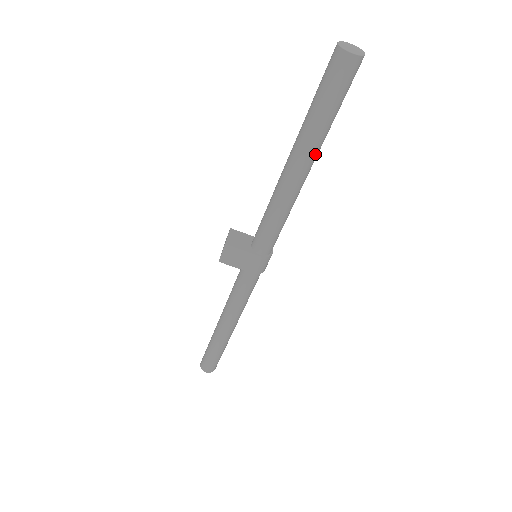
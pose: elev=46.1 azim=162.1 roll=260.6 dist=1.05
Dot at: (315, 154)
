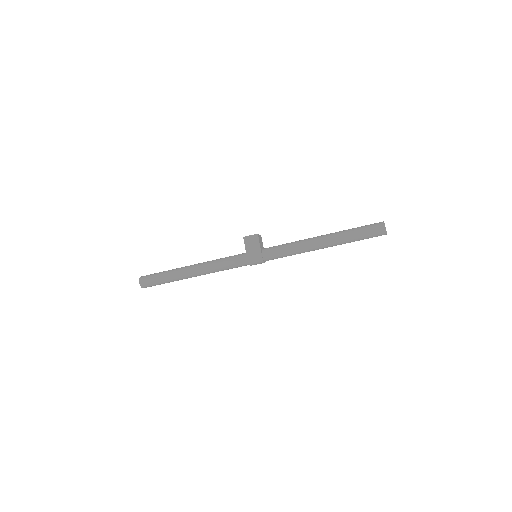
Dot at: (335, 243)
